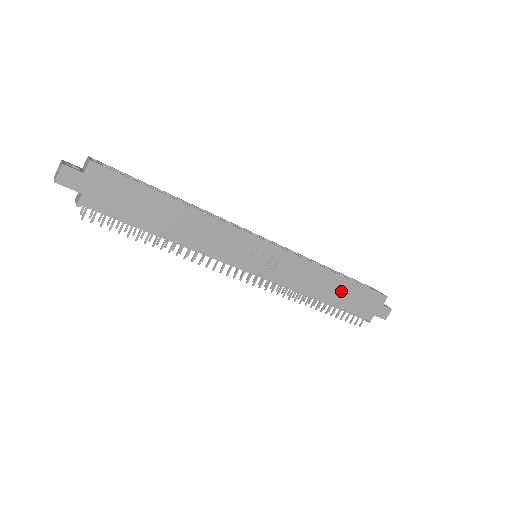
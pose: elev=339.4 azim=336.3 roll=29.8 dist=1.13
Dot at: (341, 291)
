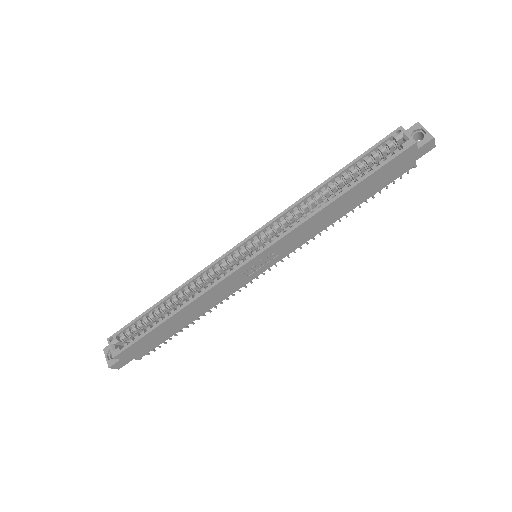
Dot at: (355, 196)
